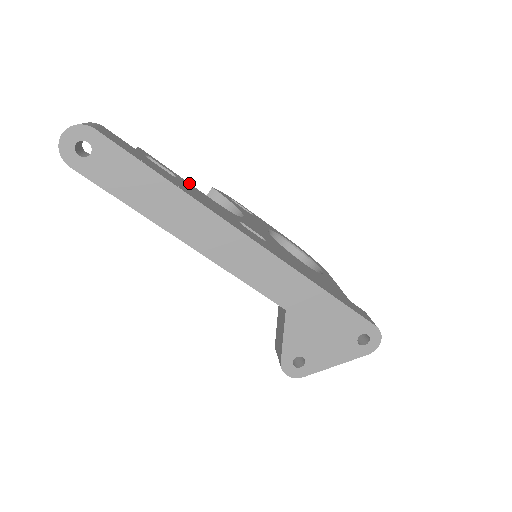
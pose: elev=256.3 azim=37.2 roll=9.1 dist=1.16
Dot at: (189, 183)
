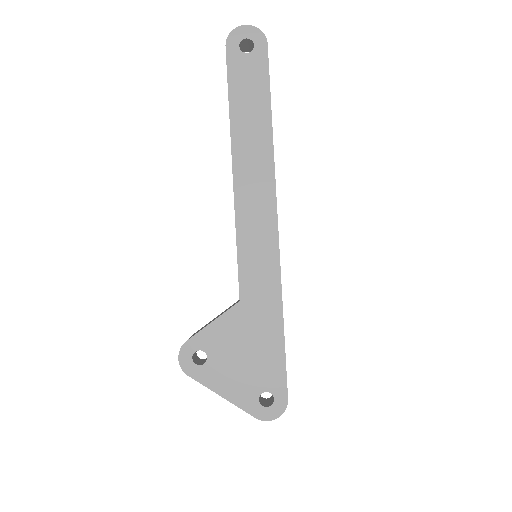
Dot at: occluded
